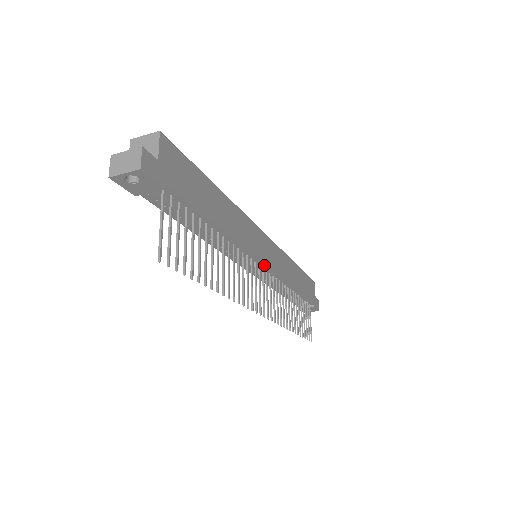
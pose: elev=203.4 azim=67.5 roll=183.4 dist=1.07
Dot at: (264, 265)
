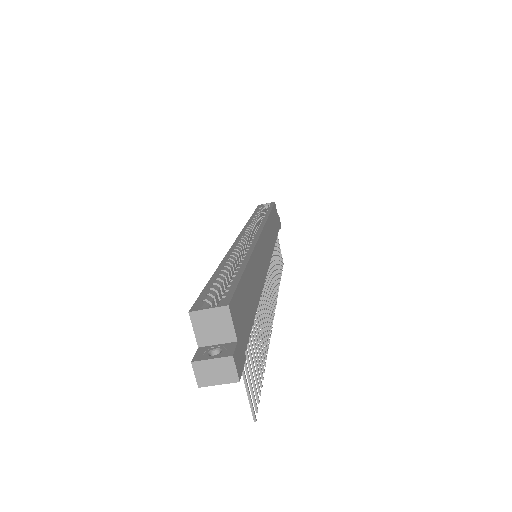
Dot at: occluded
